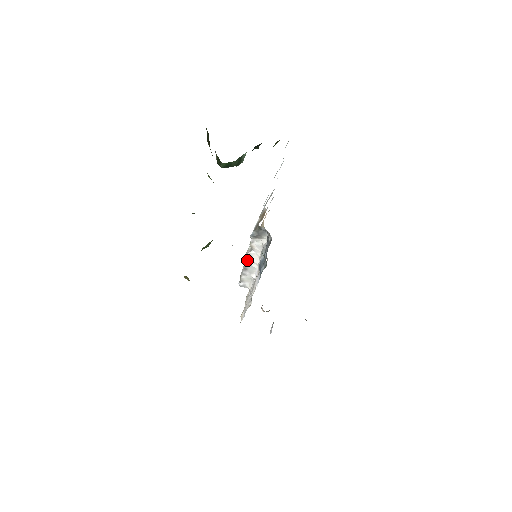
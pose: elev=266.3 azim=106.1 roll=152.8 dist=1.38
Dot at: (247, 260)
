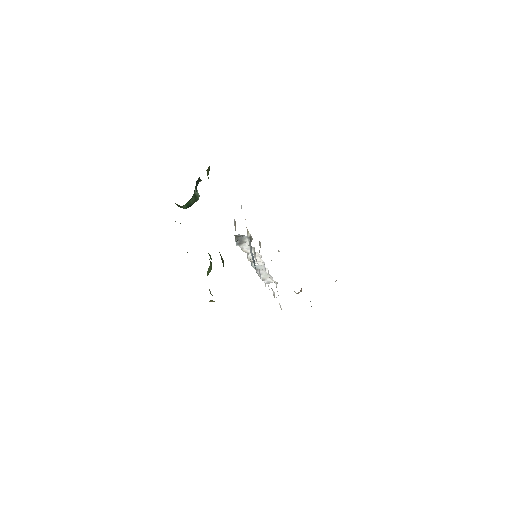
Dot at: (252, 263)
